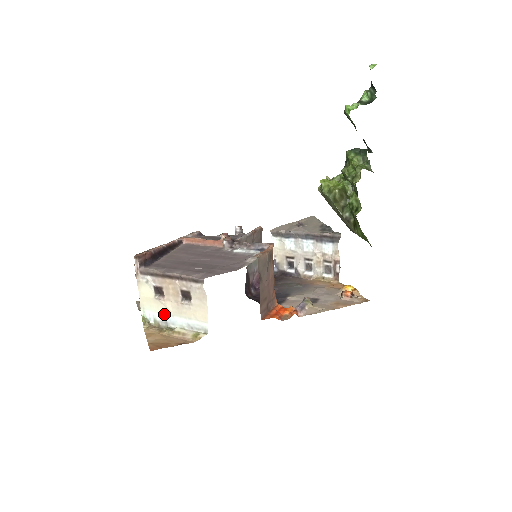
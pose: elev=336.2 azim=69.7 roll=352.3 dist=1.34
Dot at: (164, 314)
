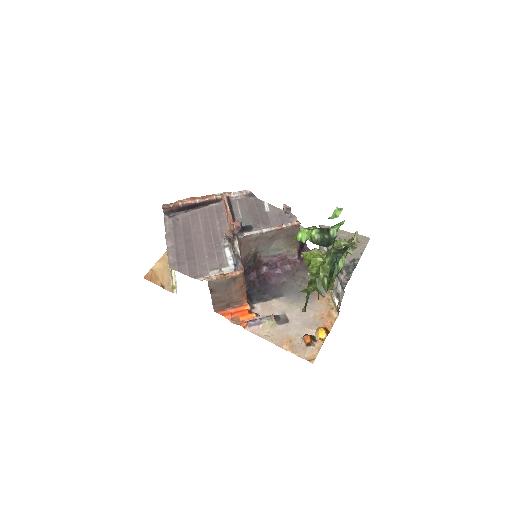
Dot at: occluded
